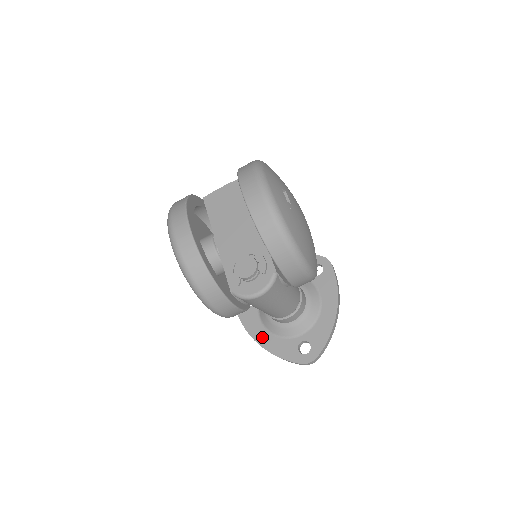
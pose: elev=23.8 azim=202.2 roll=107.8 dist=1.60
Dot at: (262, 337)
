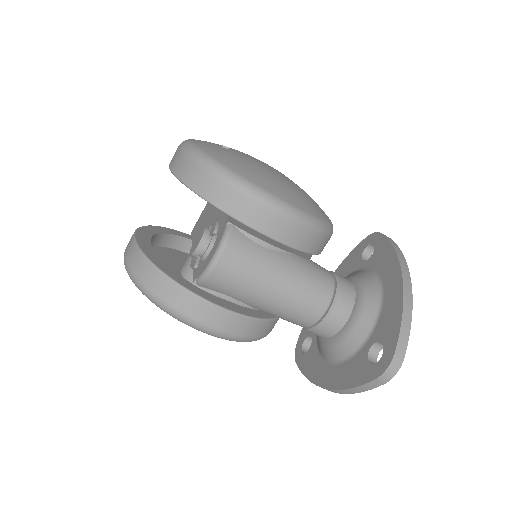
Dot at: (325, 376)
